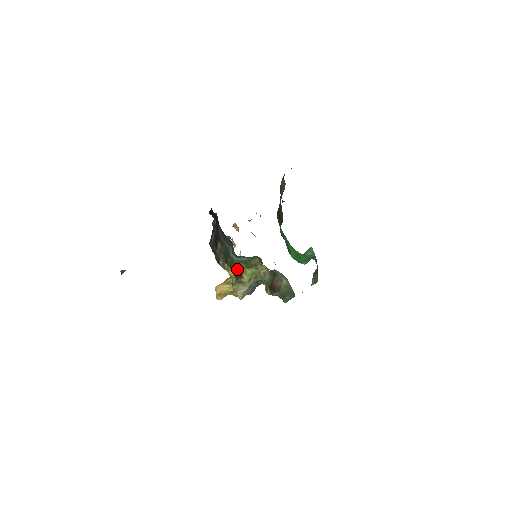
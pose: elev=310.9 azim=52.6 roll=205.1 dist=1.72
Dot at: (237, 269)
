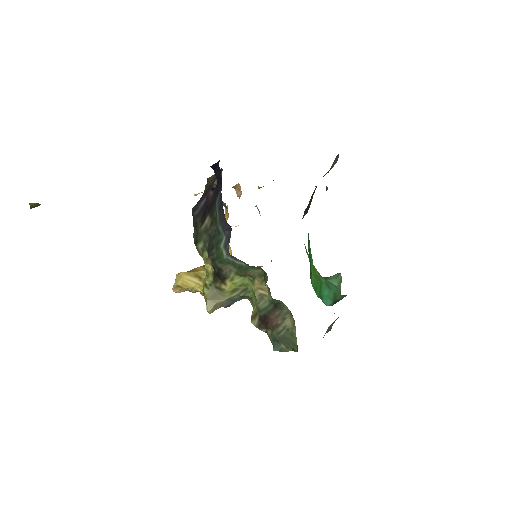
Dot at: (221, 269)
